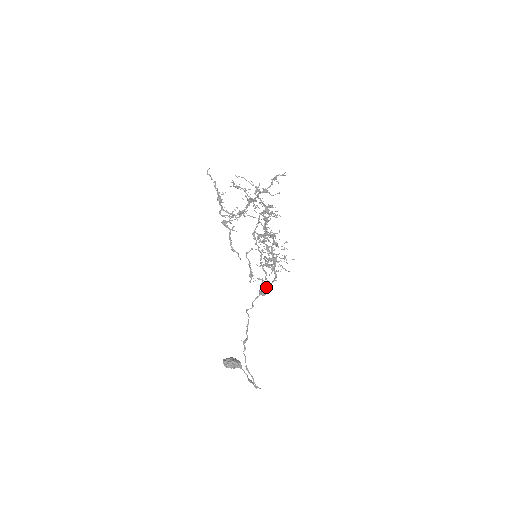
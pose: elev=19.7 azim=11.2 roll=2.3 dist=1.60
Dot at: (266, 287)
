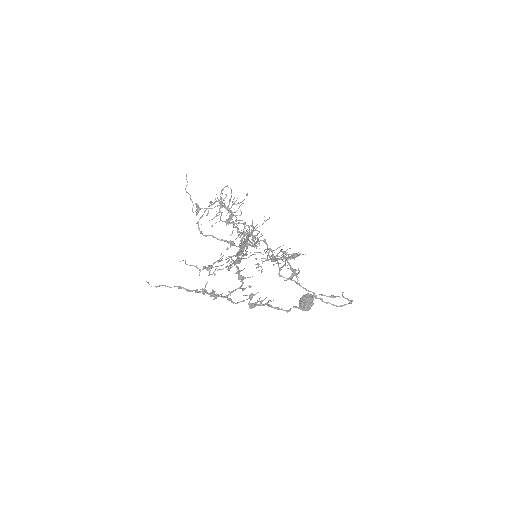
Dot at: (258, 239)
